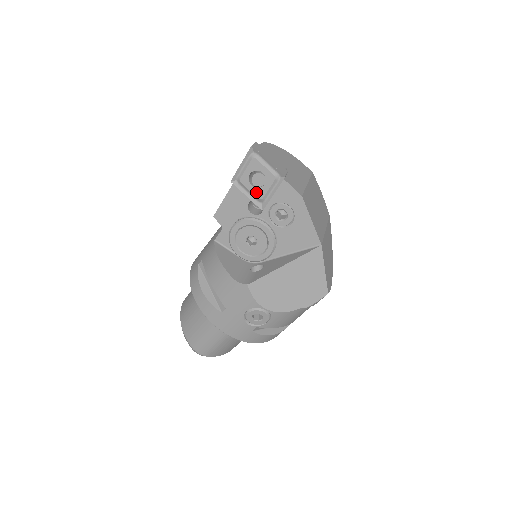
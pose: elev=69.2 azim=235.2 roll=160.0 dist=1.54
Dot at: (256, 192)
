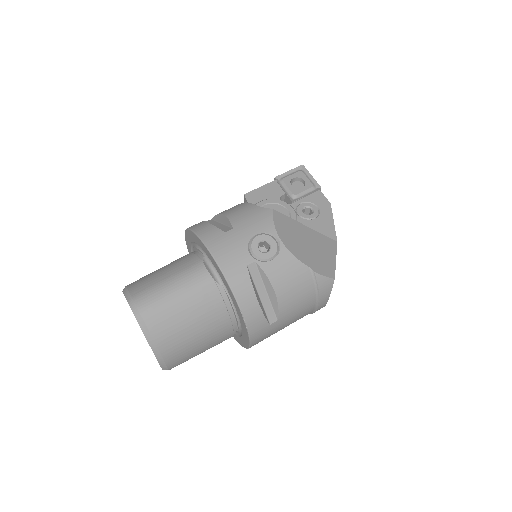
Dot at: (293, 189)
